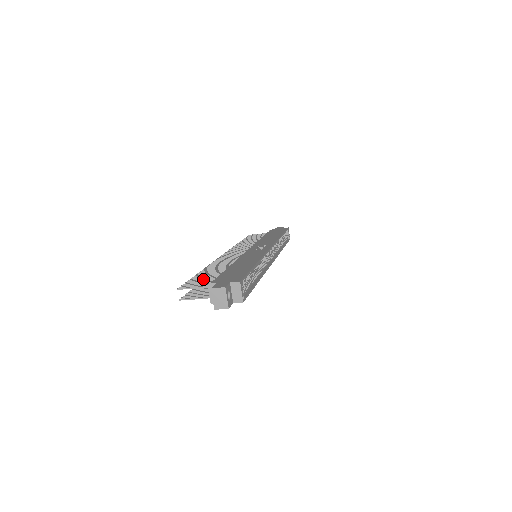
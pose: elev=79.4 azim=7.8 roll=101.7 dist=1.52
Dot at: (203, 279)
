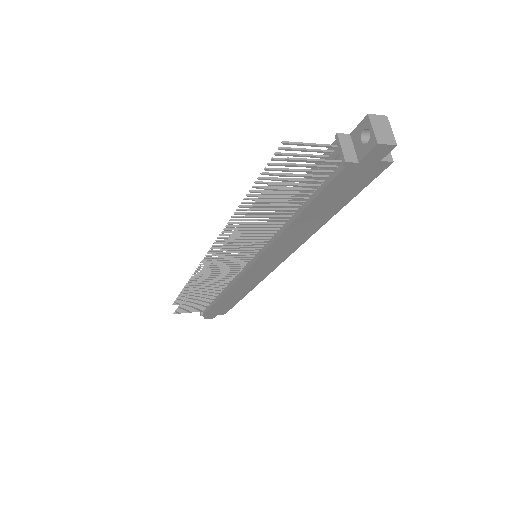
Dot at: occluded
